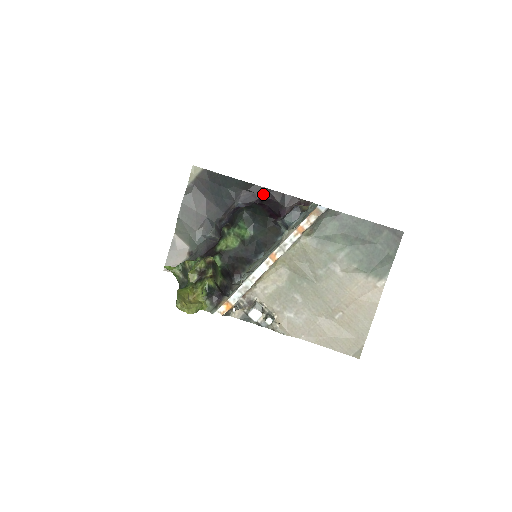
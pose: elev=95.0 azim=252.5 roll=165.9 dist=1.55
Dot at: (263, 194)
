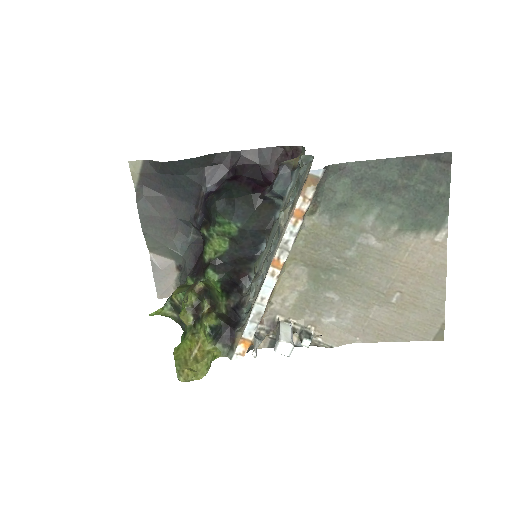
Dot at: (233, 161)
